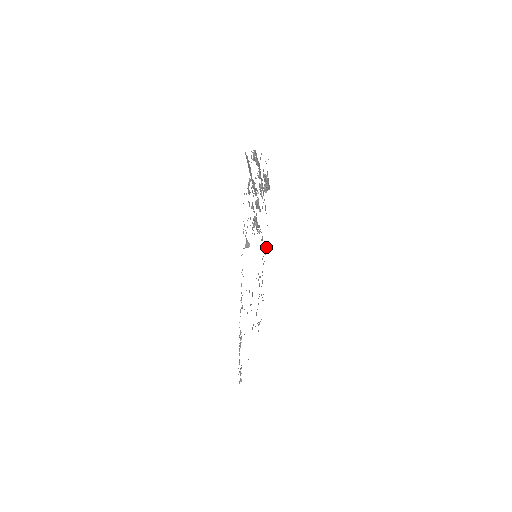
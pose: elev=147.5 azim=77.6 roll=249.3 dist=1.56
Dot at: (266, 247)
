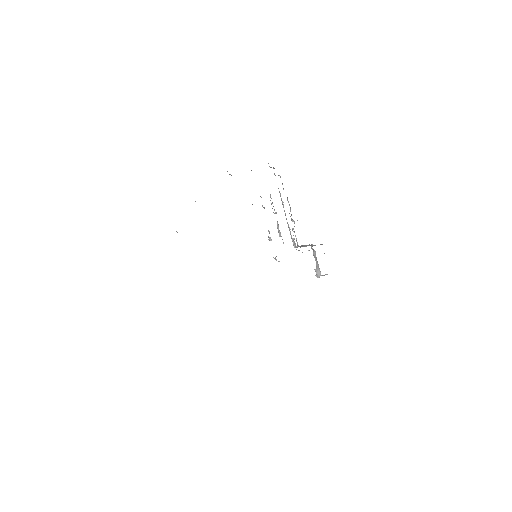
Dot at: occluded
